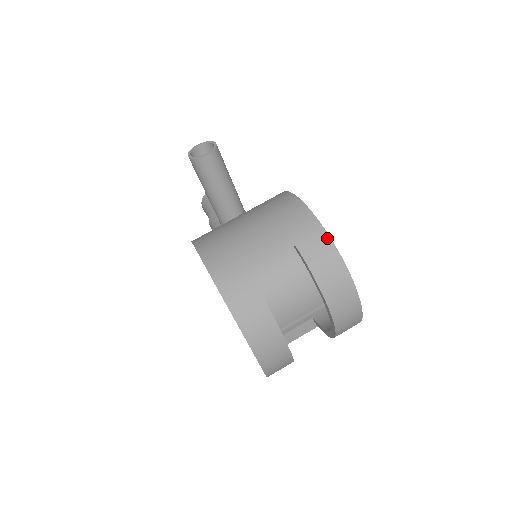
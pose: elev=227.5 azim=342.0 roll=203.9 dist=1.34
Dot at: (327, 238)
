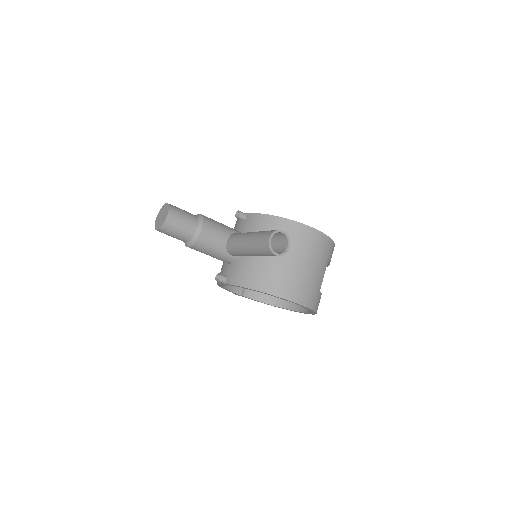
Dot at: (334, 245)
